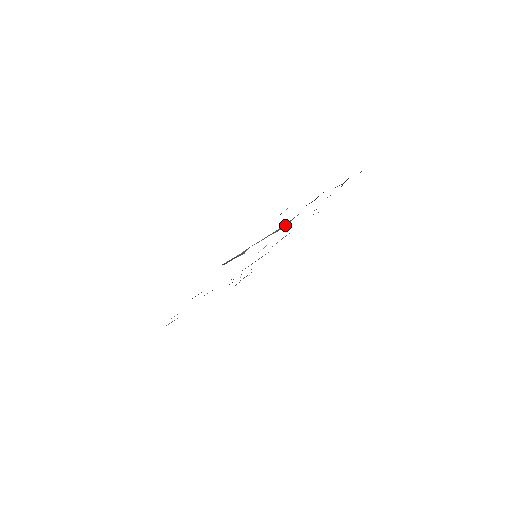
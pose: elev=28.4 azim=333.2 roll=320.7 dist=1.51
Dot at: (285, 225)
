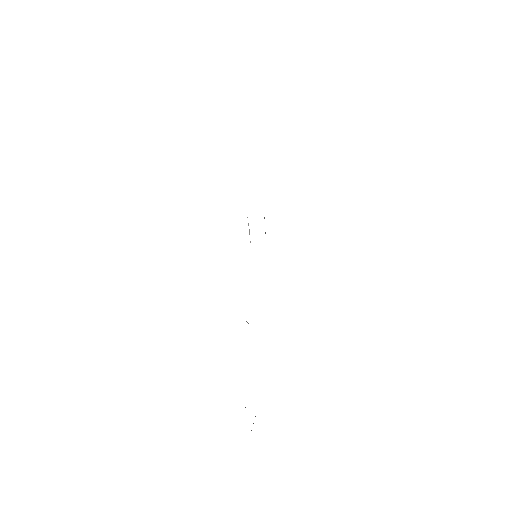
Dot at: occluded
